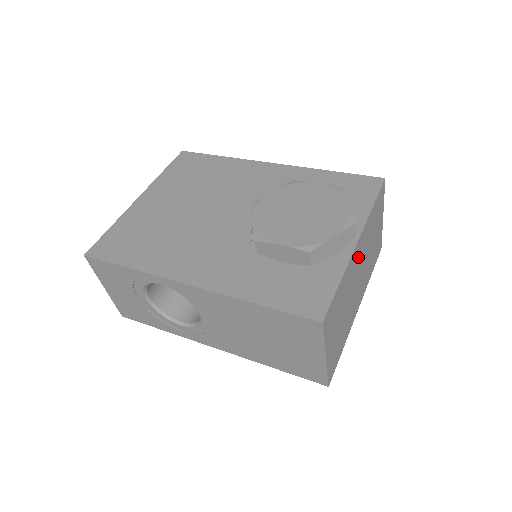
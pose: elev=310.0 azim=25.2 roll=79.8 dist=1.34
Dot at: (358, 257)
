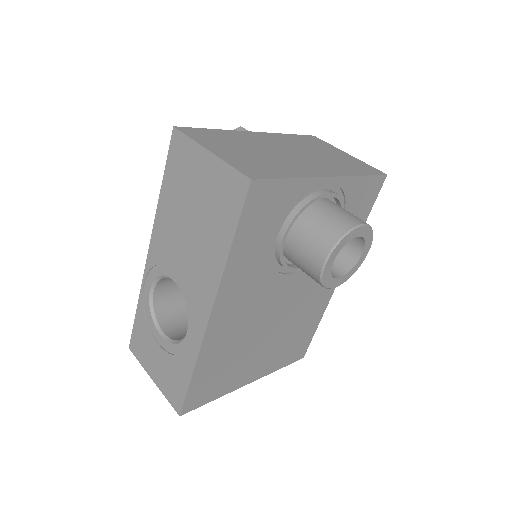
Dot at: (269, 141)
